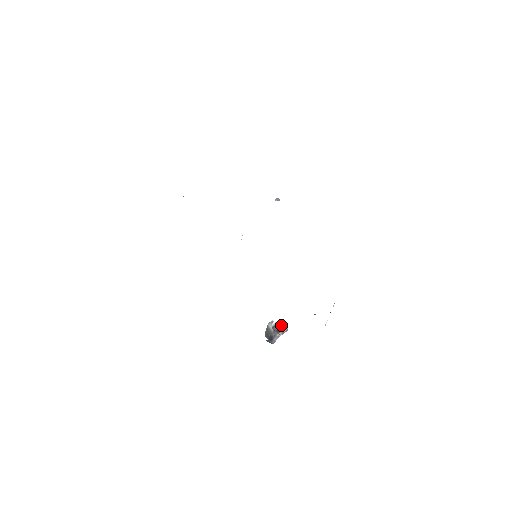
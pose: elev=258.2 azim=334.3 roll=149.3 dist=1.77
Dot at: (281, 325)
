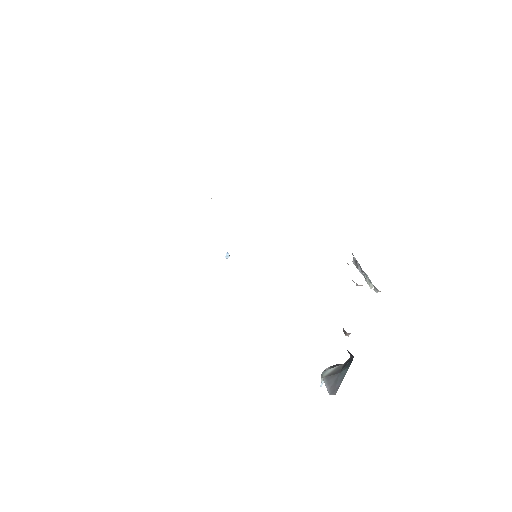
Dot at: occluded
